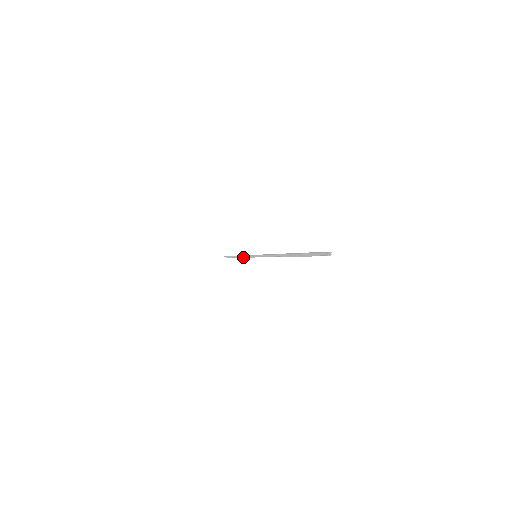
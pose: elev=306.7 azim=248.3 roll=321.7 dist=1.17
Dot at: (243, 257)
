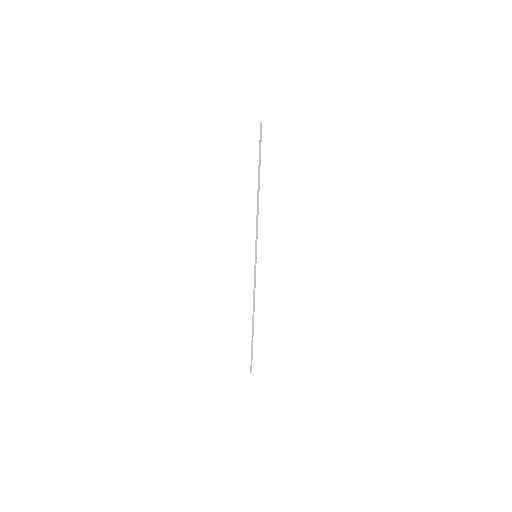
Dot at: (253, 292)
